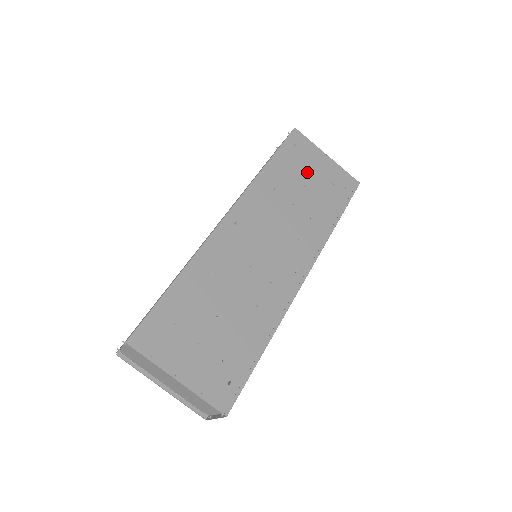
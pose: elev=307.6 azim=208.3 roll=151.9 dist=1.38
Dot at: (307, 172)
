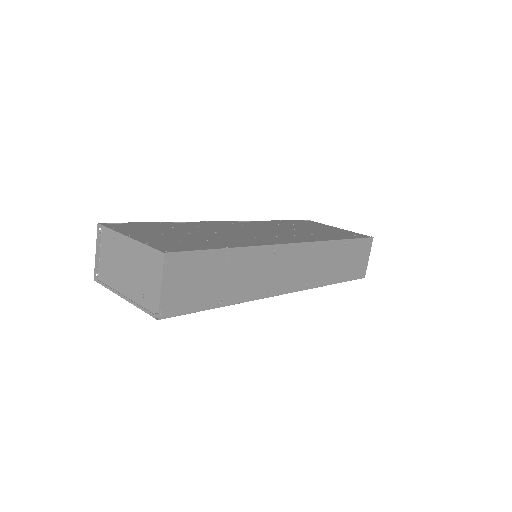
Dot at: (315, 227)
